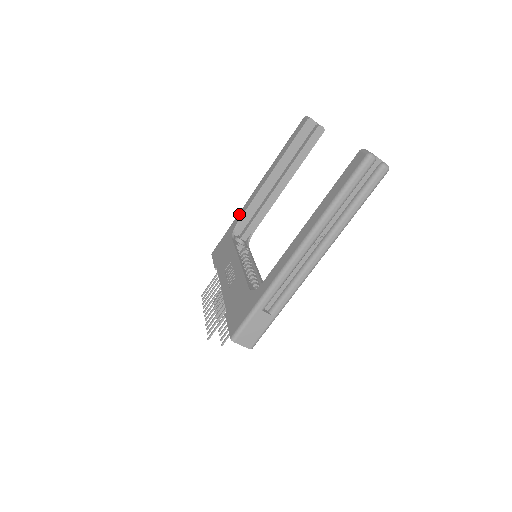
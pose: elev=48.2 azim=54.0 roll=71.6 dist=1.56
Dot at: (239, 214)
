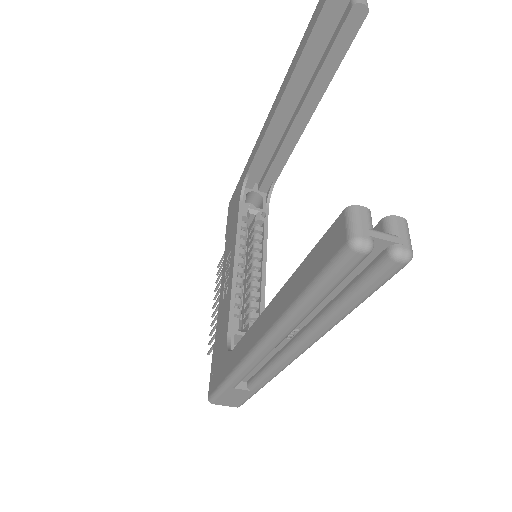
Dot at: (249, 158)
